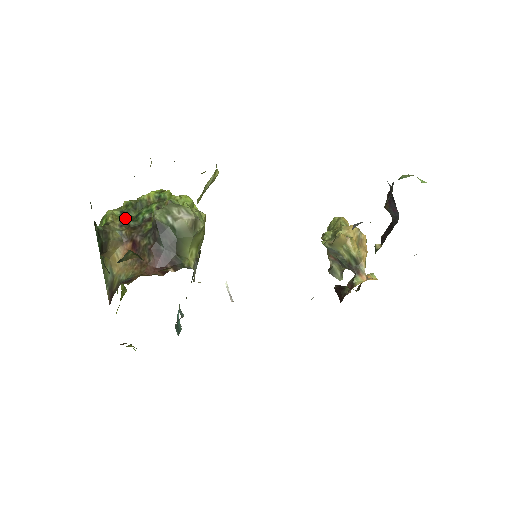
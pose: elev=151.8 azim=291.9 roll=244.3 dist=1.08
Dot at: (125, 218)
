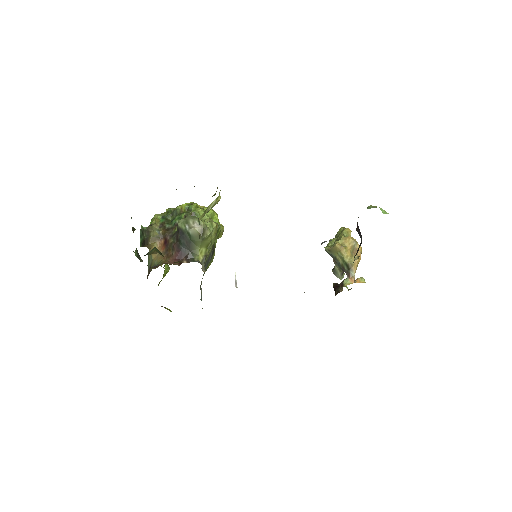
Dot at: (164, 222)
